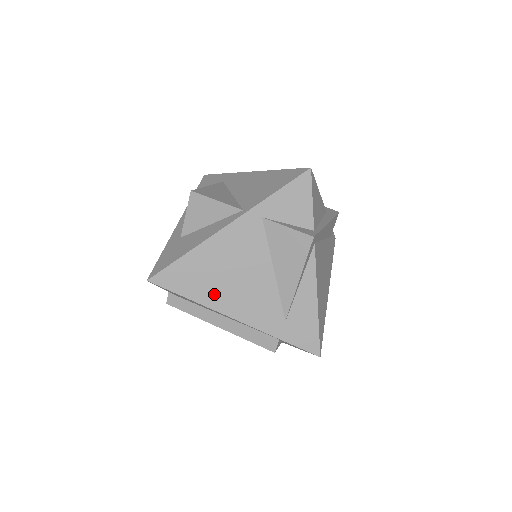
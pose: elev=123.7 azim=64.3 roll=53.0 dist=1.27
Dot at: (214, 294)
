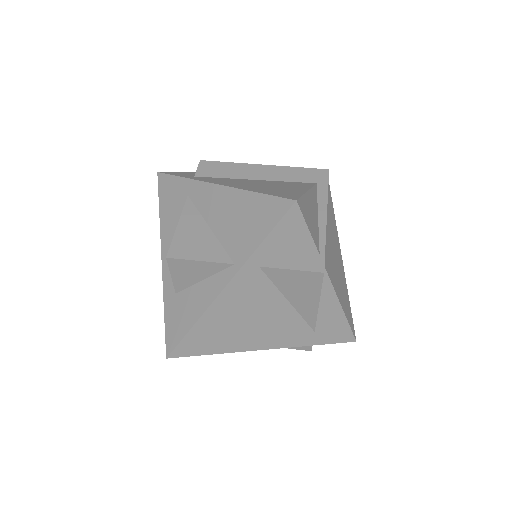
Dot at: (237, 341)
